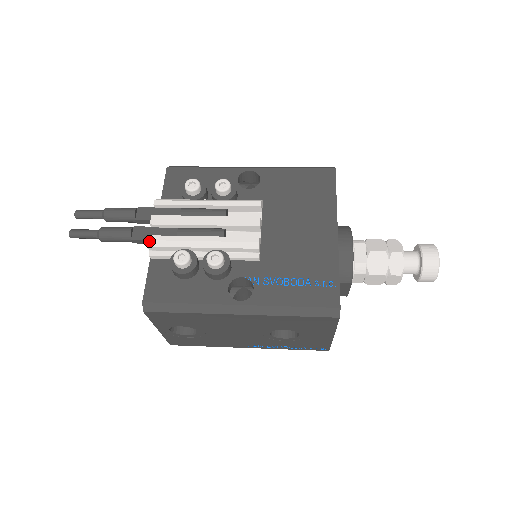
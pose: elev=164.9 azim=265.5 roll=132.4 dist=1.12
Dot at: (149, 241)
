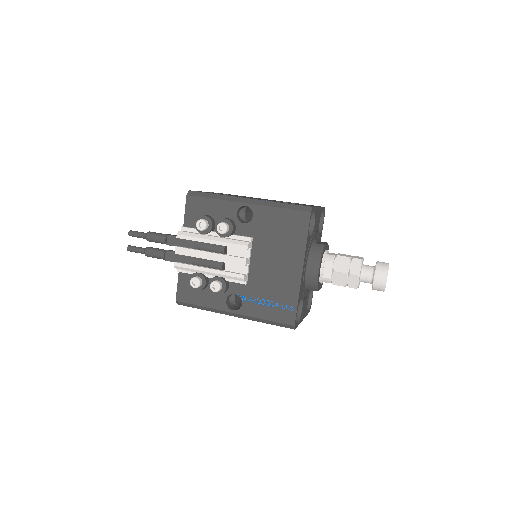
Dot at: (175, 266)
